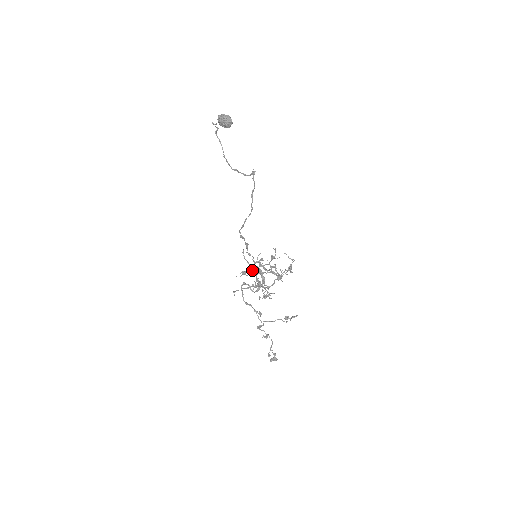
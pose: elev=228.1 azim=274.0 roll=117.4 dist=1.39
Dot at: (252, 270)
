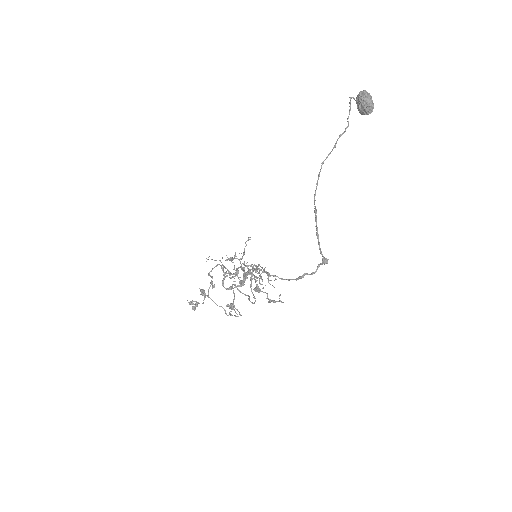
Dot at: occluded
